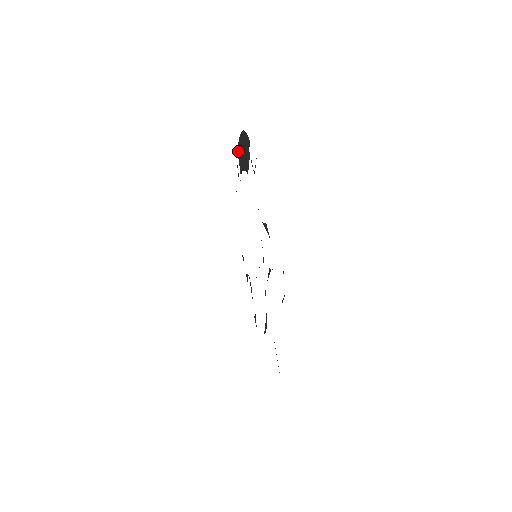
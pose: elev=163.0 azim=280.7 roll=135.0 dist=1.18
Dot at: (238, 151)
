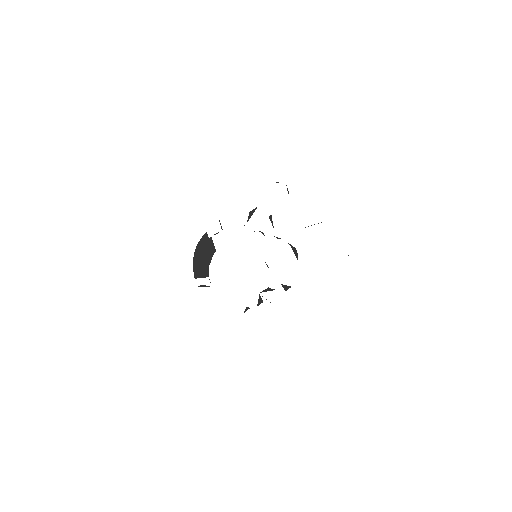
Dot at: (196, 275)
